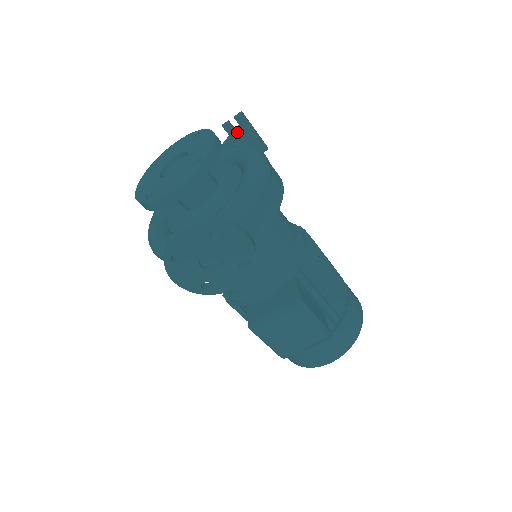
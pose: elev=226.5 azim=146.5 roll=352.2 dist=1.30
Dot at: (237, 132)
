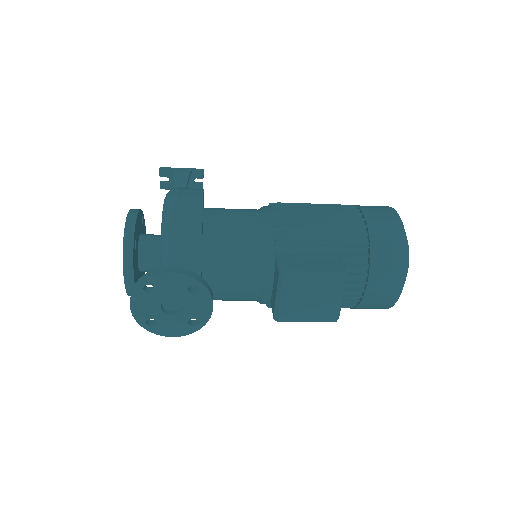
Dot at: (172, 183)
